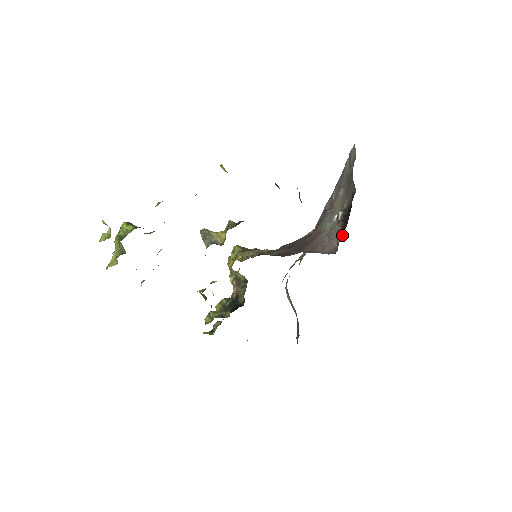
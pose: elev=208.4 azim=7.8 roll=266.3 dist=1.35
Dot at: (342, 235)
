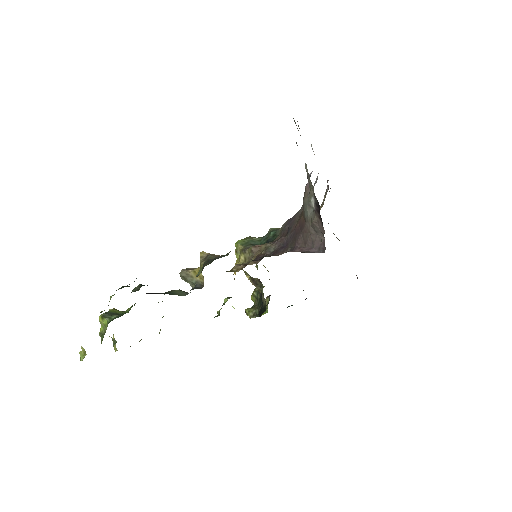
Dot at: (323, 229)
